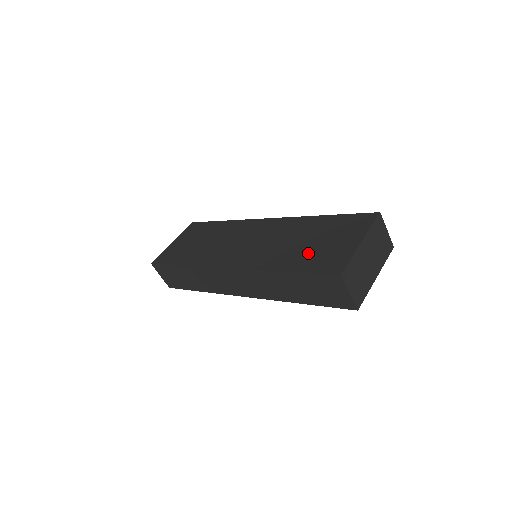
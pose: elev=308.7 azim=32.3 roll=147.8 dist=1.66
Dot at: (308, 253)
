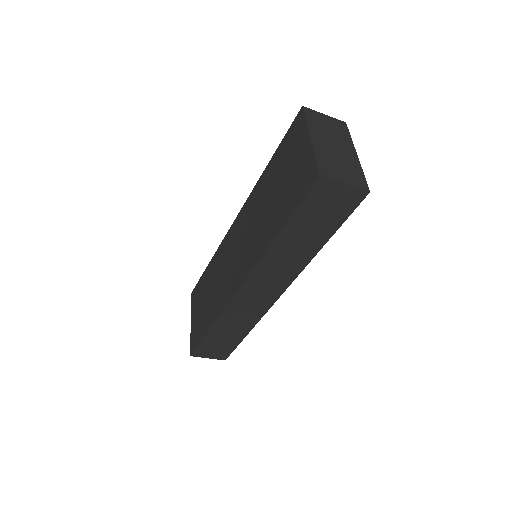
Dot at: (283, 198)
